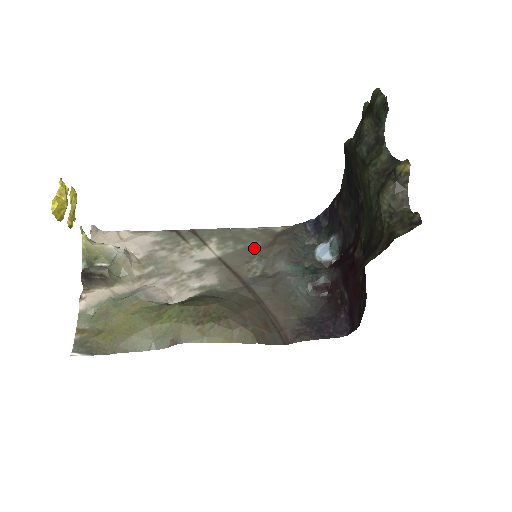
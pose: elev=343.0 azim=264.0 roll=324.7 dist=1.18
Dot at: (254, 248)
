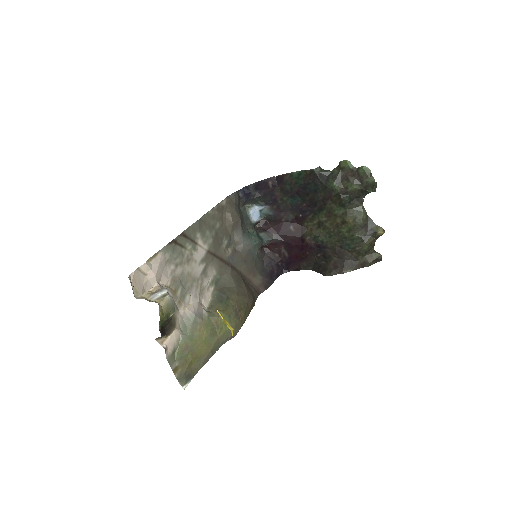
Dot at: (220, 229)
